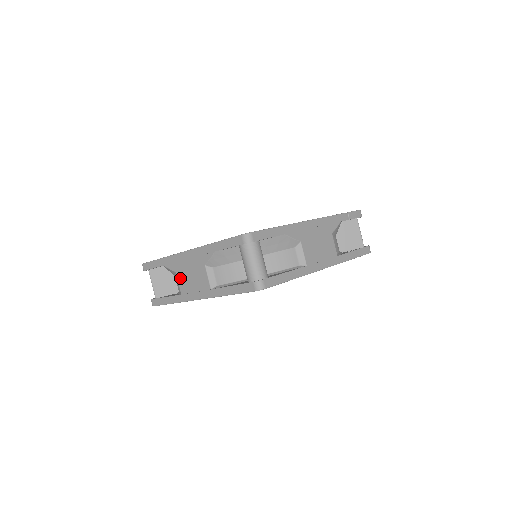
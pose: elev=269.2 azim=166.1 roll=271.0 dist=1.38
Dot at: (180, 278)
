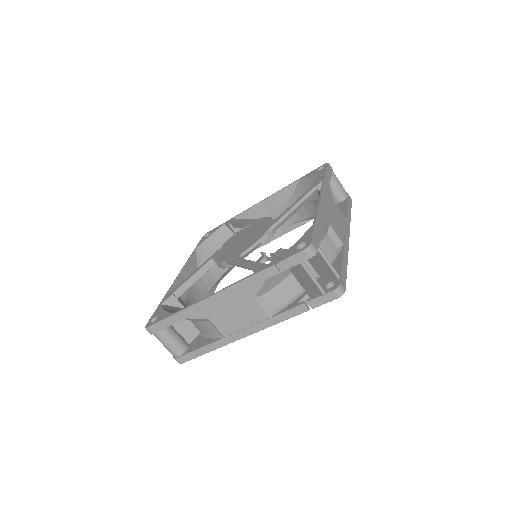
Dot at: (198, 281)
